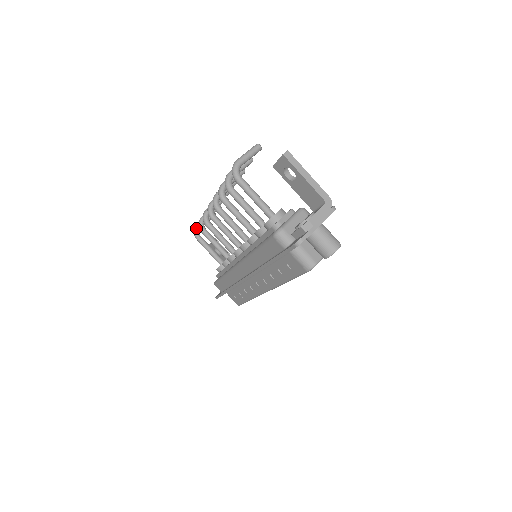
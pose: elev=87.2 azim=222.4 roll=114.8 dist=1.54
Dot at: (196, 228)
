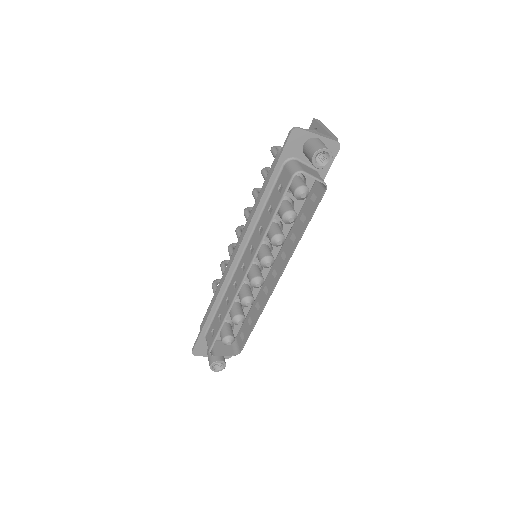
Dot at: (218, 279)
